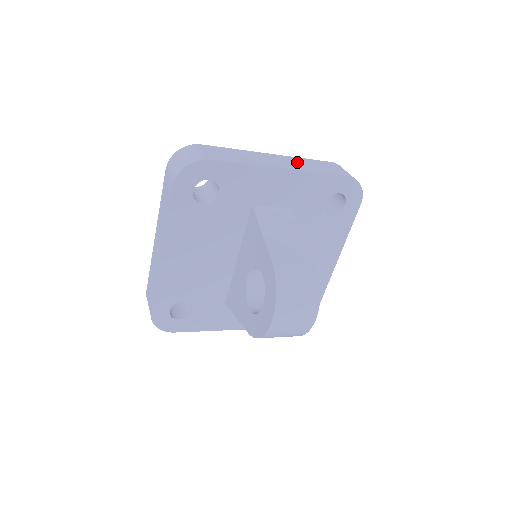
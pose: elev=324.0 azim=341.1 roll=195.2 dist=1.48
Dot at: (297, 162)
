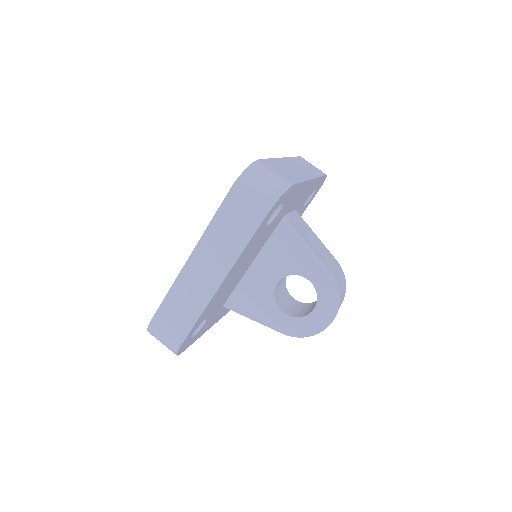
Dot at: (301, 165)
